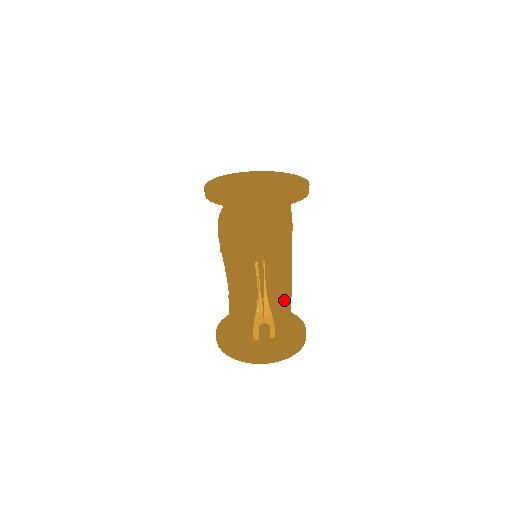
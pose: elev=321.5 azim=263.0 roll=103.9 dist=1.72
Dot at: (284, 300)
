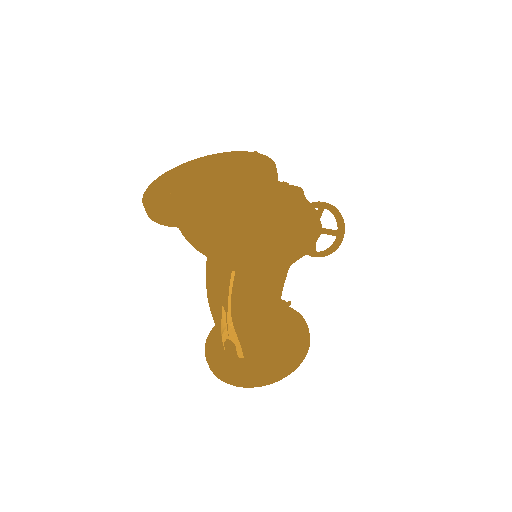
Dot at: (250, 324)
